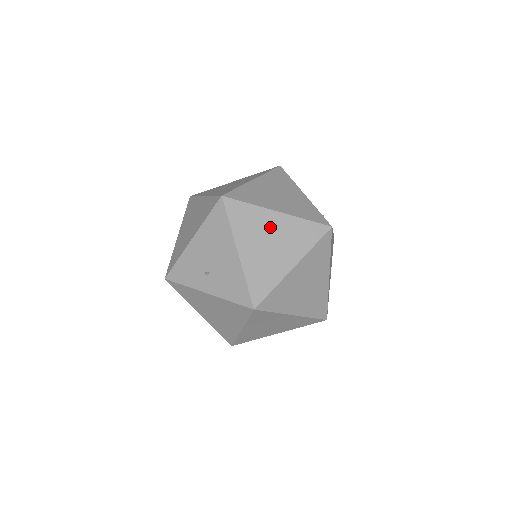
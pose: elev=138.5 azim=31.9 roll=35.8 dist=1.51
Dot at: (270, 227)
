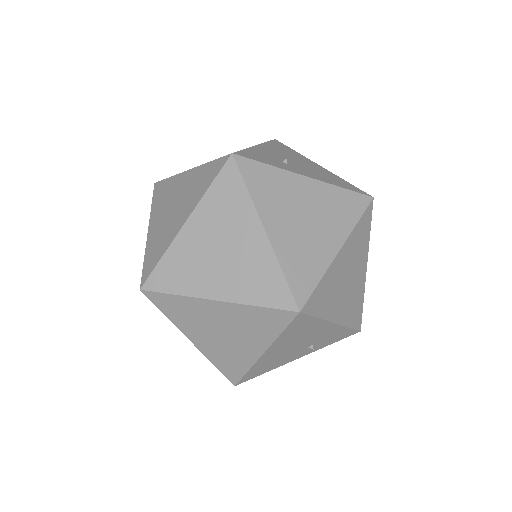
Dot at: (178, 190)
